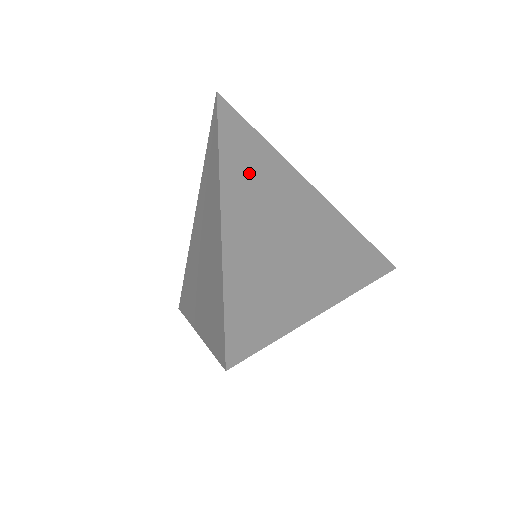
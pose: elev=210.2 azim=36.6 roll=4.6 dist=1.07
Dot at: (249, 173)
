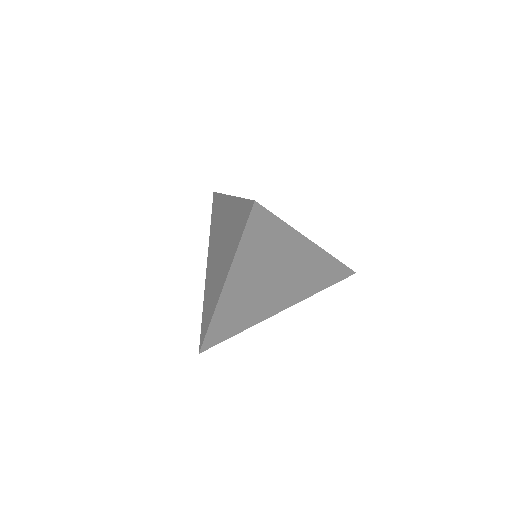
Dot at: occluded
